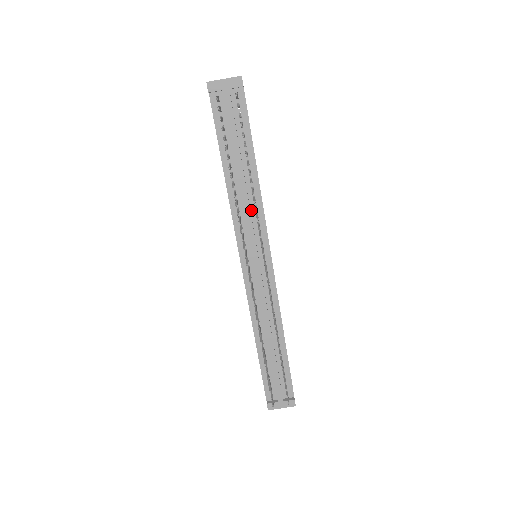
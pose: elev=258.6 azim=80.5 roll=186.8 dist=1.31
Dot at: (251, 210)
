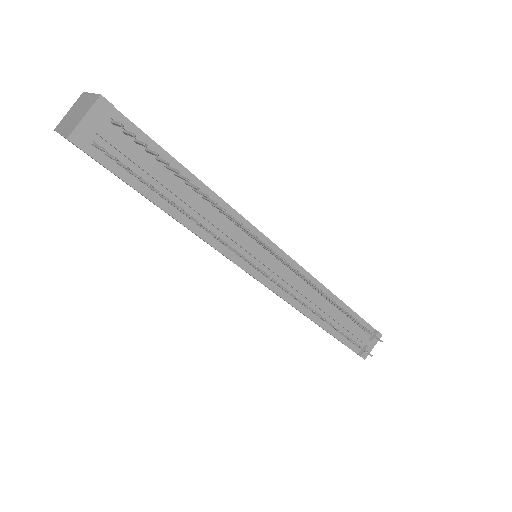
Dot at: (227, 225)
